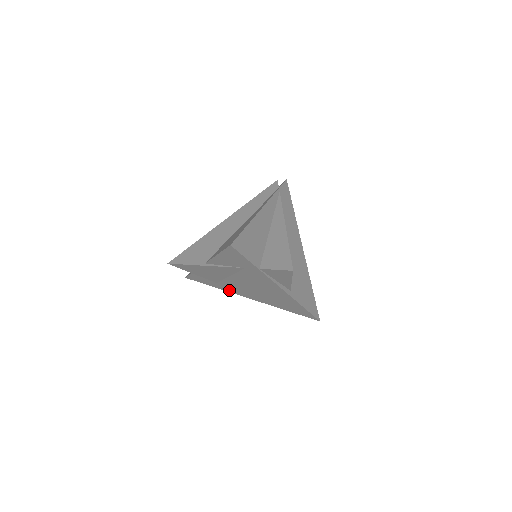
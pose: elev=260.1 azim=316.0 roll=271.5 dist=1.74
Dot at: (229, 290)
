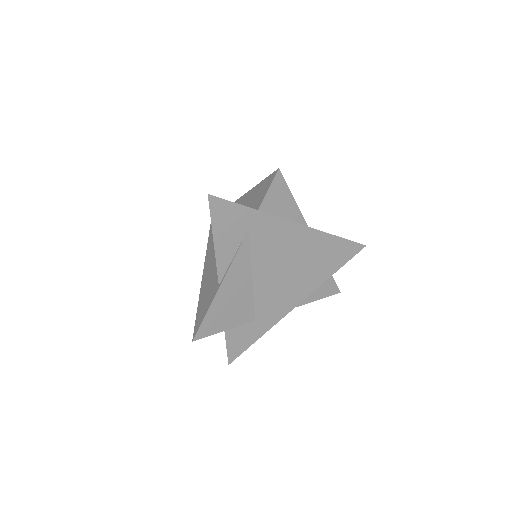
Dot at: (273, 319)
